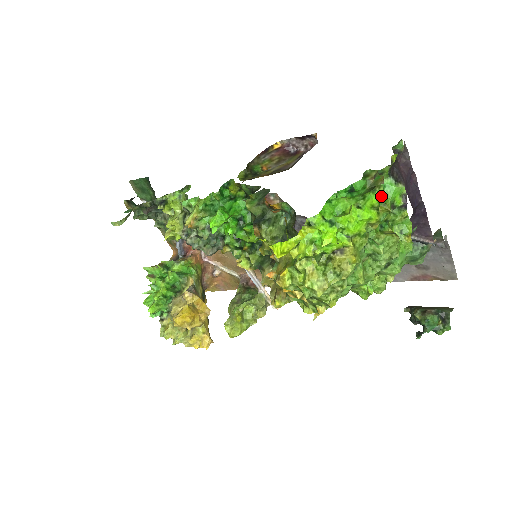
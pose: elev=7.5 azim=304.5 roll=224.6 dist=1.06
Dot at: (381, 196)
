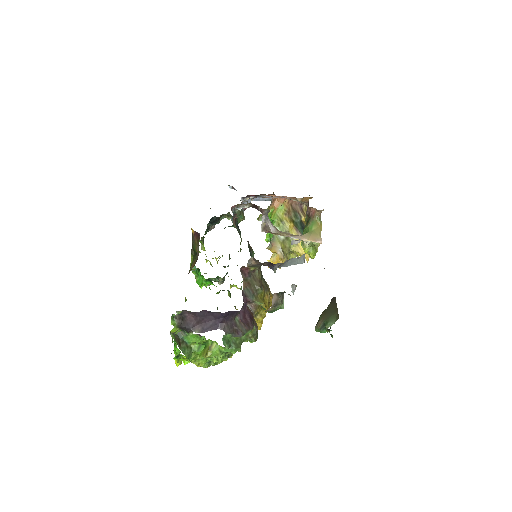
Dot at: (178, 354)
